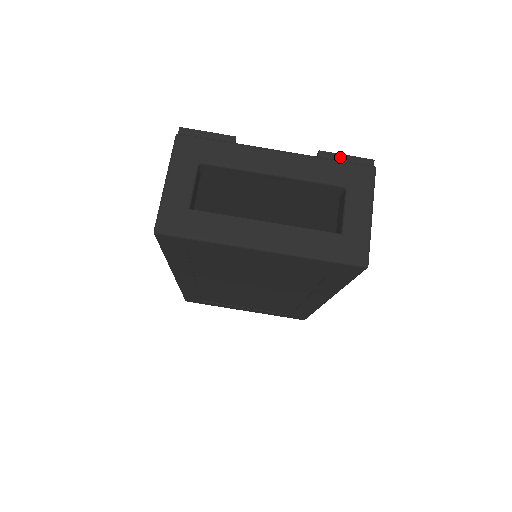
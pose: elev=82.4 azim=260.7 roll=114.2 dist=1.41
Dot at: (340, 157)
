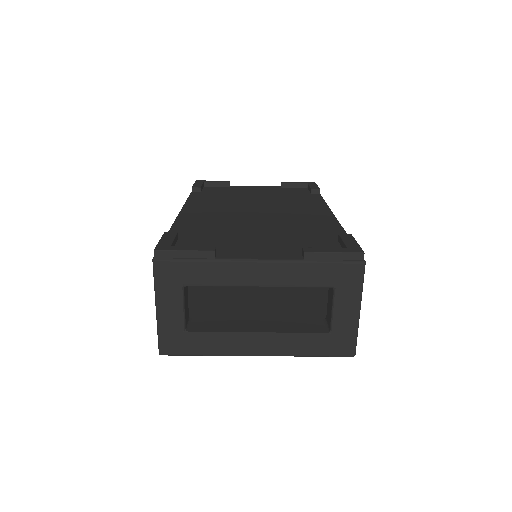
Dot at: (327, 256)
